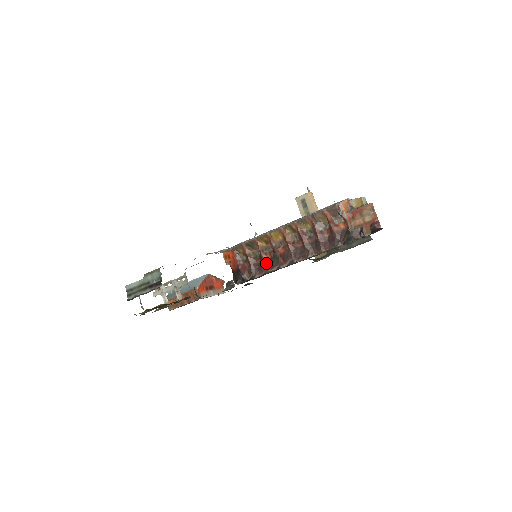
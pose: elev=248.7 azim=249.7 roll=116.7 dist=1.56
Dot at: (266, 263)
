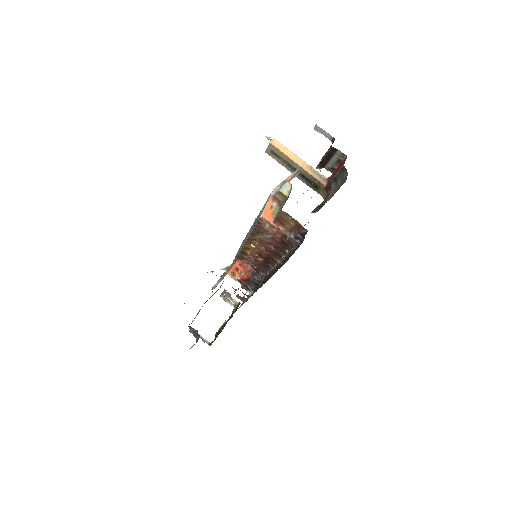
Dot at: (264, 264)
